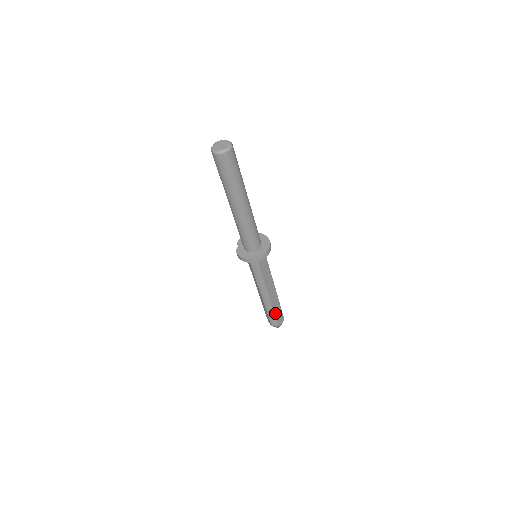
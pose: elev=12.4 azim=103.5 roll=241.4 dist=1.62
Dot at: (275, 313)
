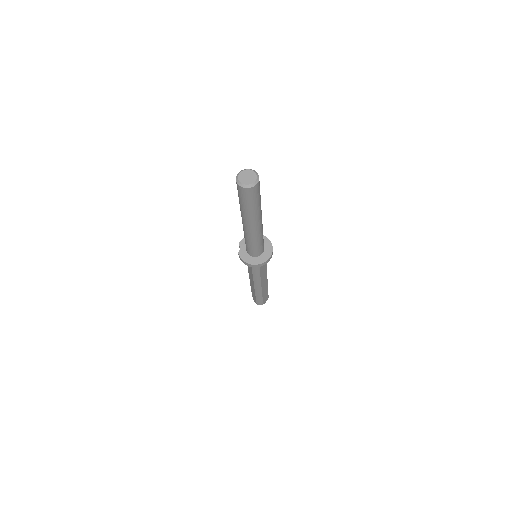
Dot at: (263, 296)
